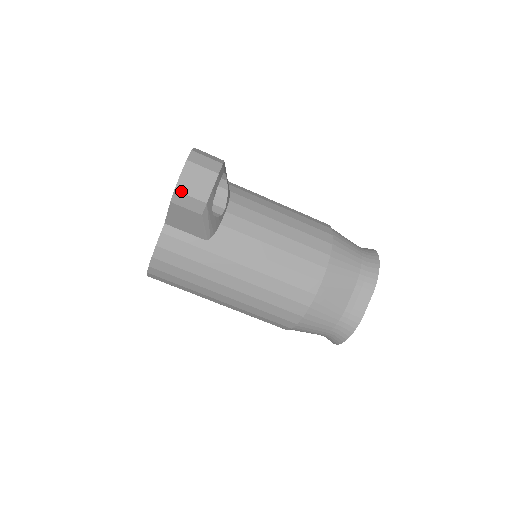
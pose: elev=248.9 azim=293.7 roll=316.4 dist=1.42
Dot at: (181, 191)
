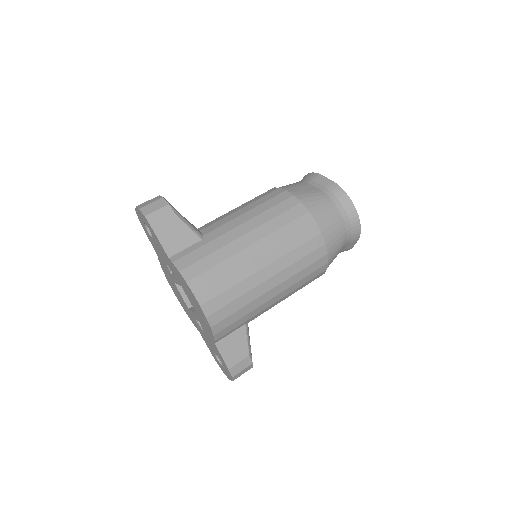
Dot at: (149, 214)
